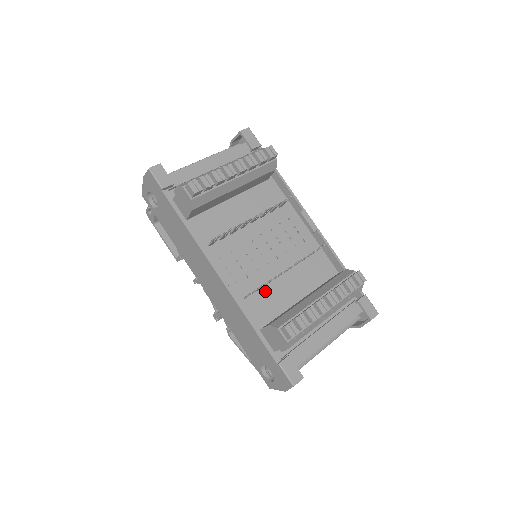
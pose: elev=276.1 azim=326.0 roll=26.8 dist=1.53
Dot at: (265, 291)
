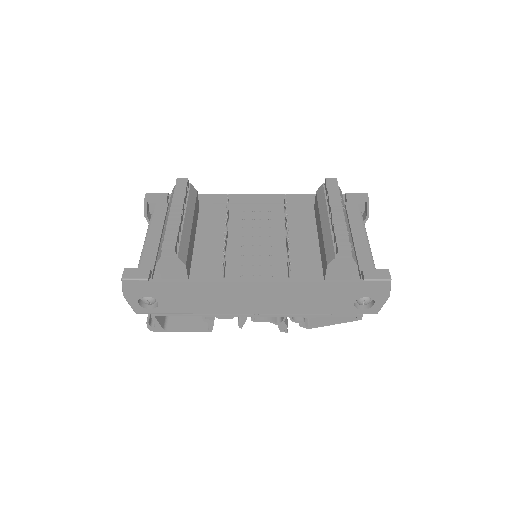
Dot at: (293, 260)
